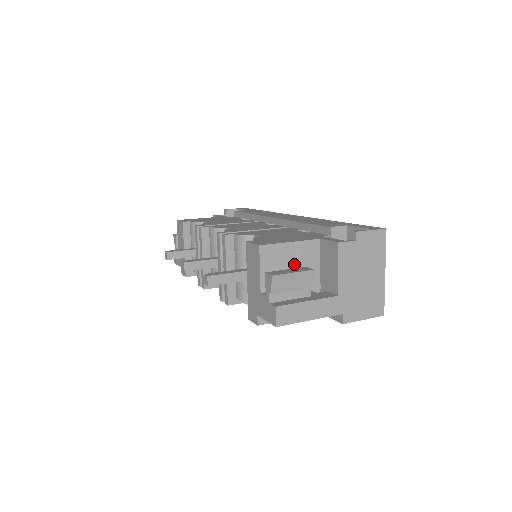
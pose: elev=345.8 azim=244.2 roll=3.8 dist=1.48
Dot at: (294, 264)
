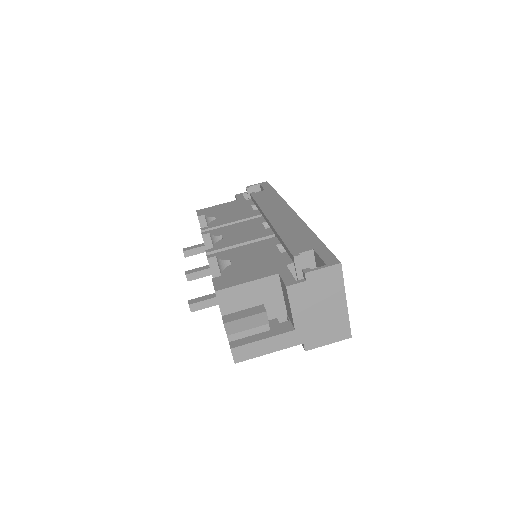
Dot at: (255, 300)
